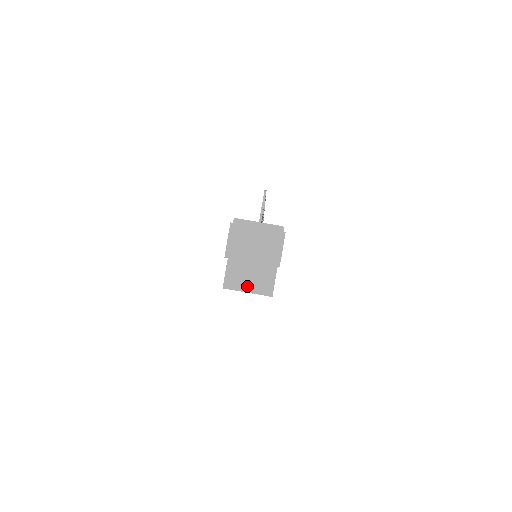
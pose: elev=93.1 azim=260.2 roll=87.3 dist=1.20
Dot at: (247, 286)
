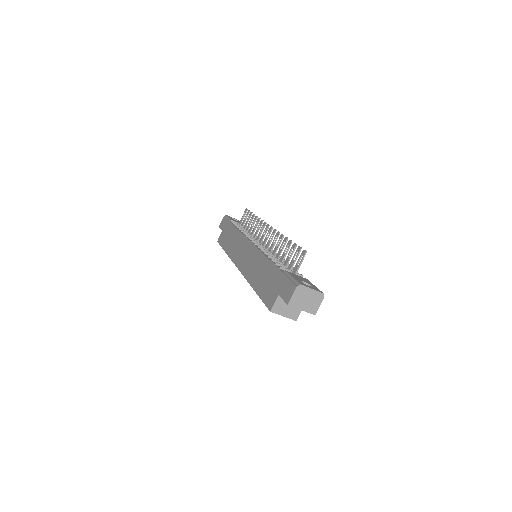
Dot at: (284, 313)
